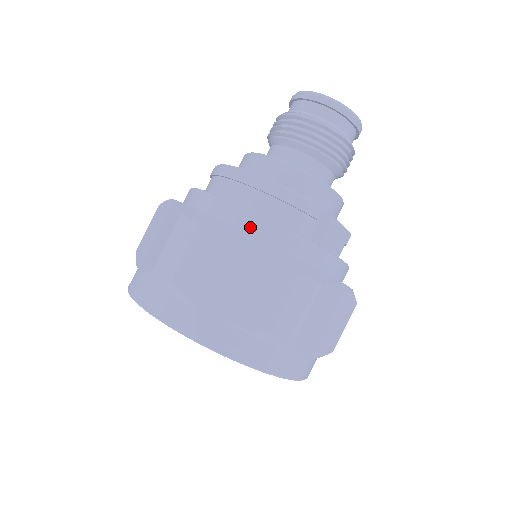
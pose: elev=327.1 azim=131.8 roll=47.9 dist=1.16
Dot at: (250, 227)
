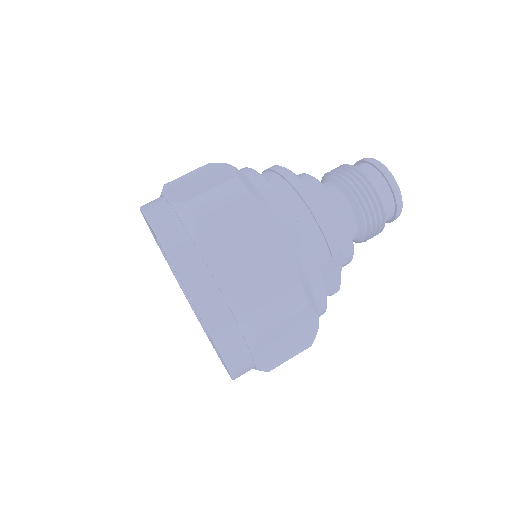
Dot at: (283, 224)
